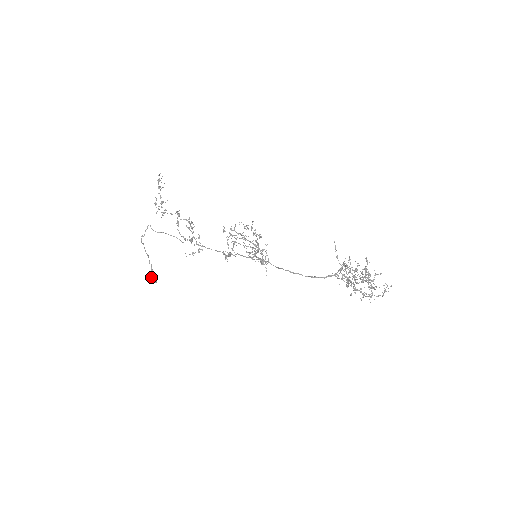
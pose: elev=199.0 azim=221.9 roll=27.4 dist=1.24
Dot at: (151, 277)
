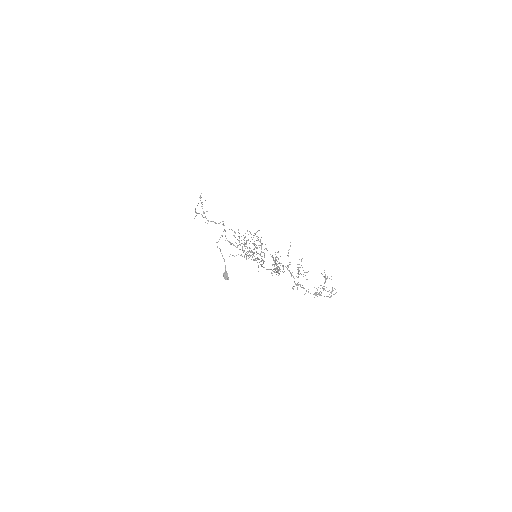
Dot at: (225, 274)
